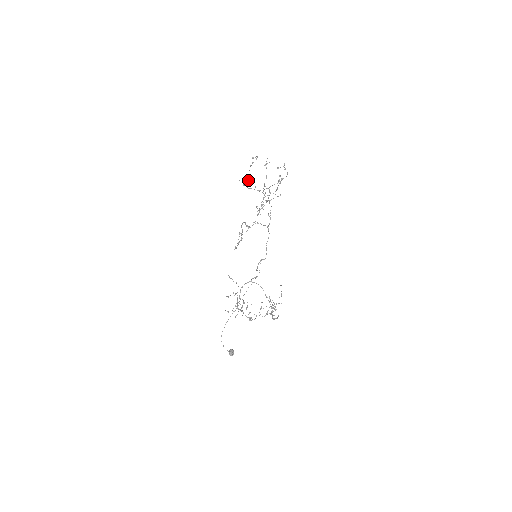
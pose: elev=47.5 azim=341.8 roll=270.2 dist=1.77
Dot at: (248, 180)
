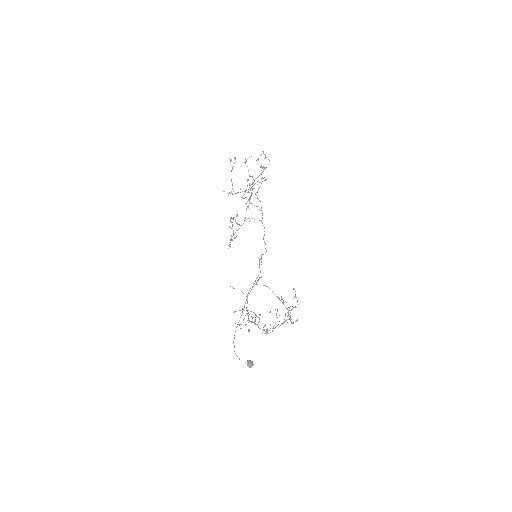
Dot at: (232, 186)
